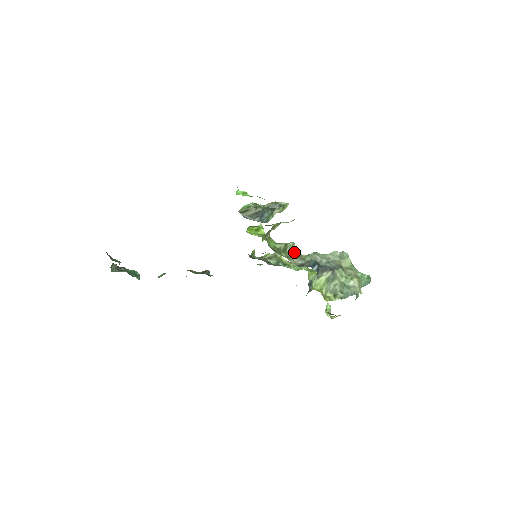
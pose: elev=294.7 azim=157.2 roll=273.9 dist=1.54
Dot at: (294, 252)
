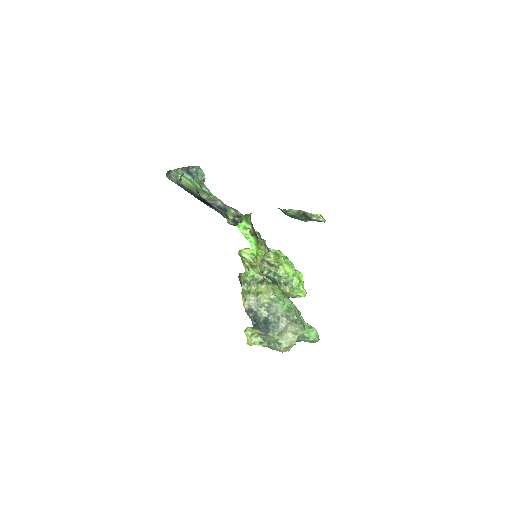
Dot at: (267, 288)
